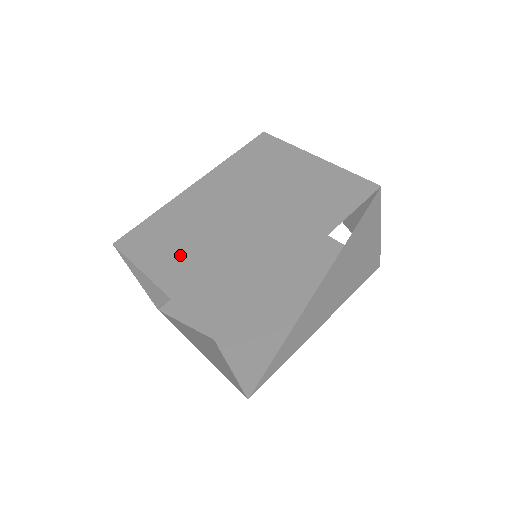
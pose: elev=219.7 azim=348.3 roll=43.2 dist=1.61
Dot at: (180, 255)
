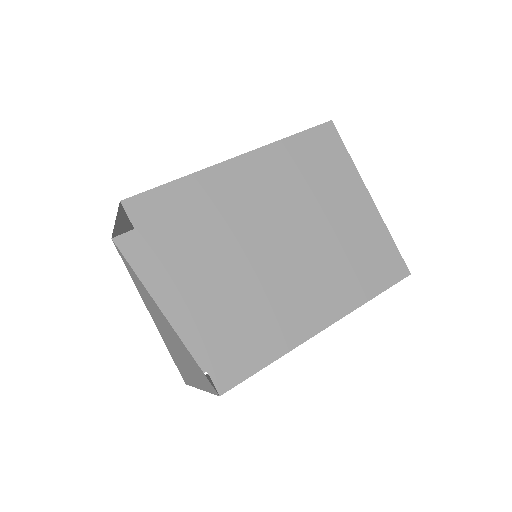
Dot at: (204, 264)
